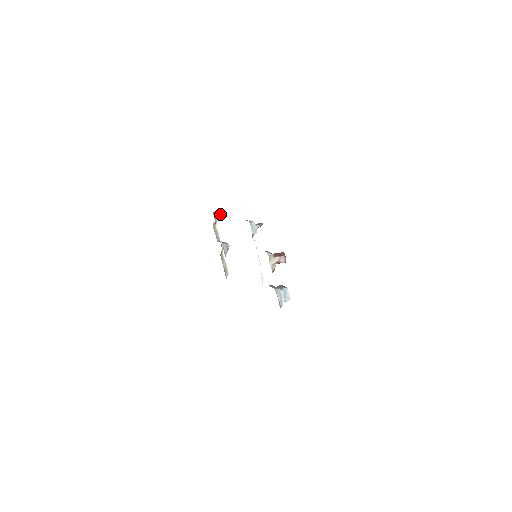
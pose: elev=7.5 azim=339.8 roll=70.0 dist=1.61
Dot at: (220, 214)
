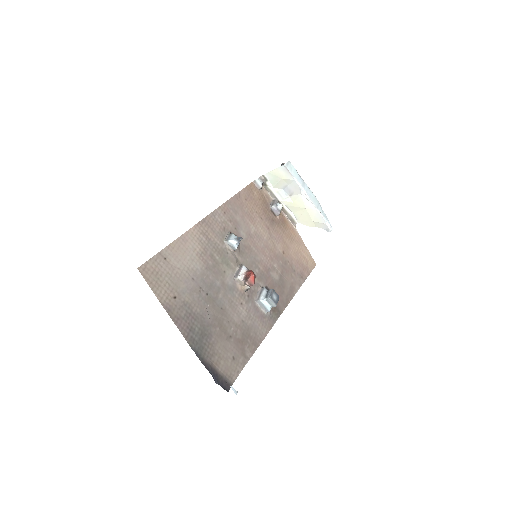
Dot at: (267, 176)
